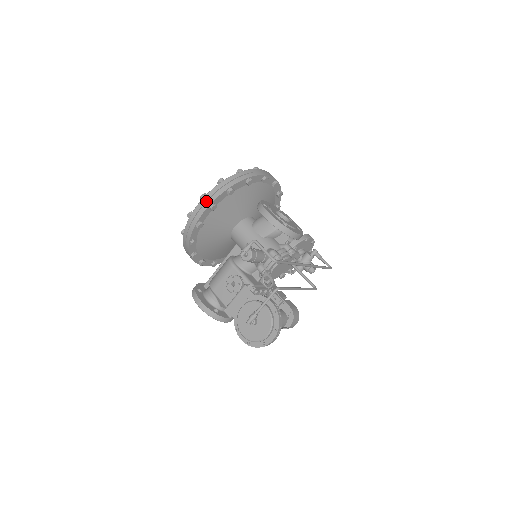
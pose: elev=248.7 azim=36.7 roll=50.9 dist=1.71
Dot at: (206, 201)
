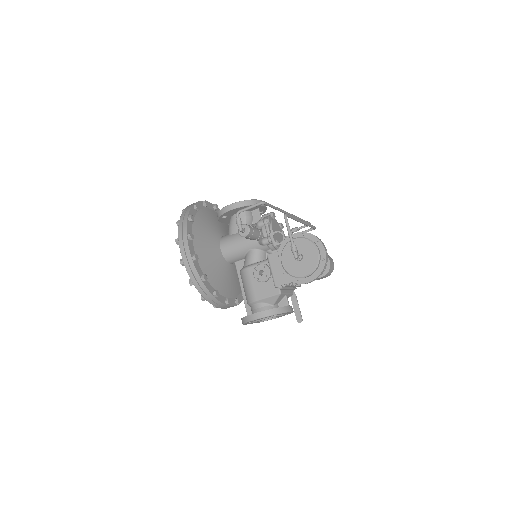
Dot at: (182, 238)
